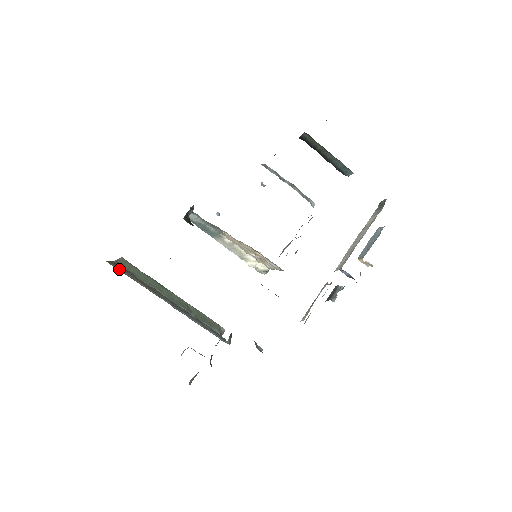
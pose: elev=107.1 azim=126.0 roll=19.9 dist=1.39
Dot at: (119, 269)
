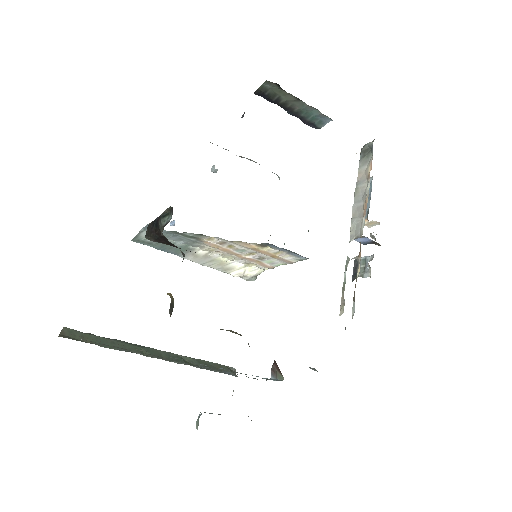
Dot at: occluded
